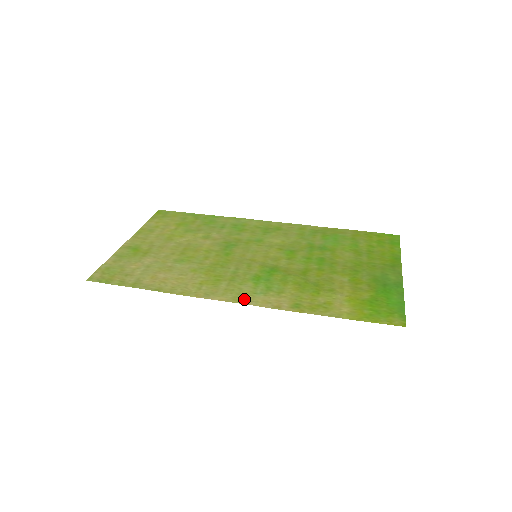
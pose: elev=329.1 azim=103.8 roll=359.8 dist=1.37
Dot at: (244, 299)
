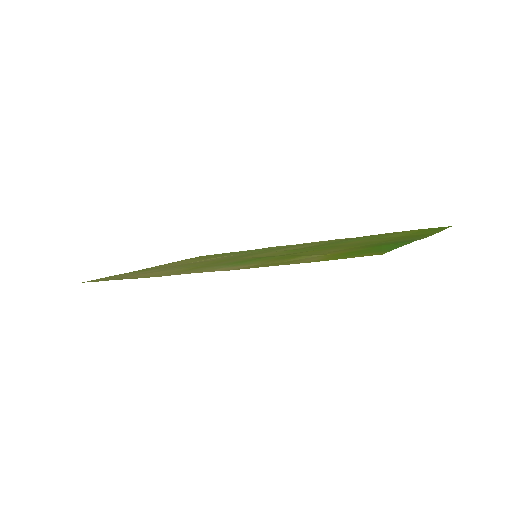
Dot at: (205, 271)
